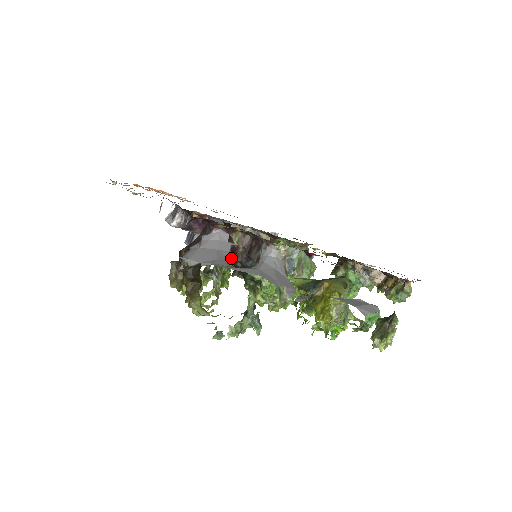
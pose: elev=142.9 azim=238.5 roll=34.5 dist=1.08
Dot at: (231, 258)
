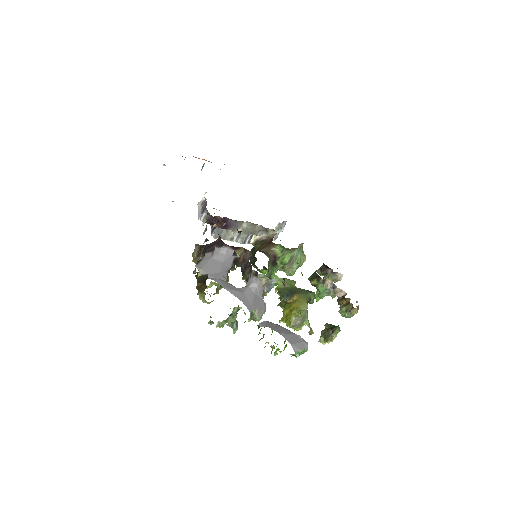
Dot at: (232, 268)
